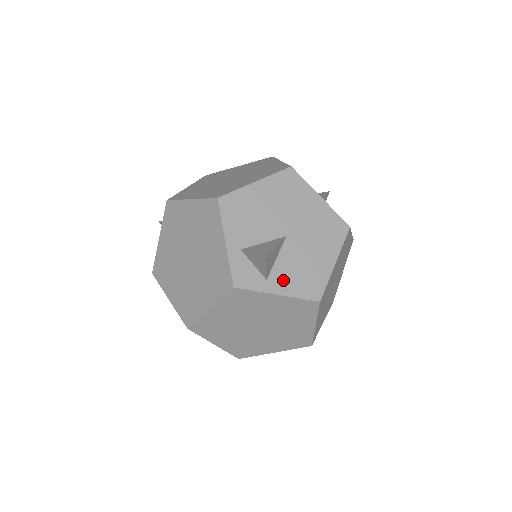
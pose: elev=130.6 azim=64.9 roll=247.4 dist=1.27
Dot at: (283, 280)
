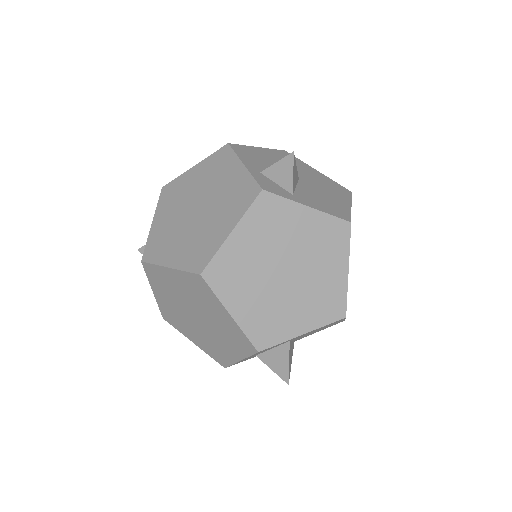
Dot at: (309, 200)
